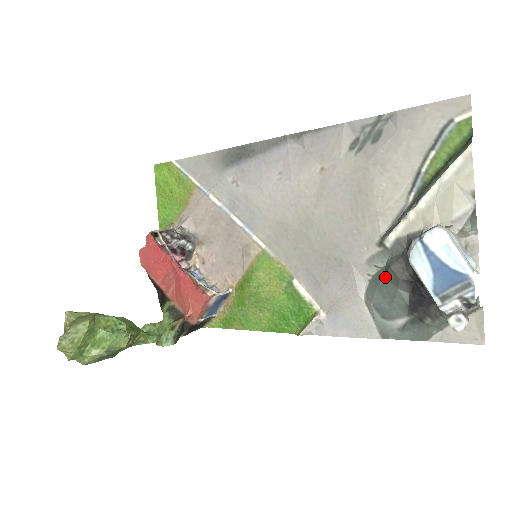
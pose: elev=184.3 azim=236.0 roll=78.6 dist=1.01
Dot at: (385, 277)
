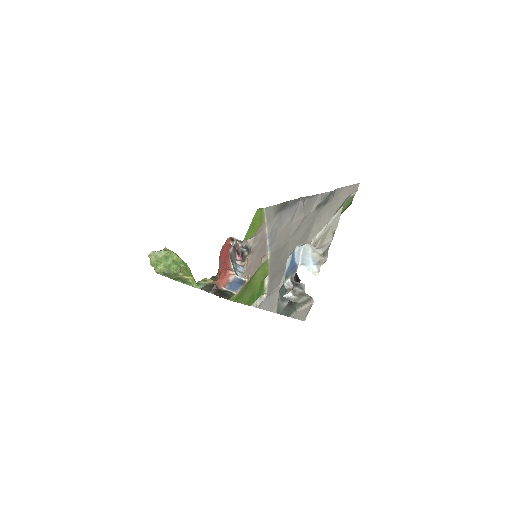
Dot at: occluded
